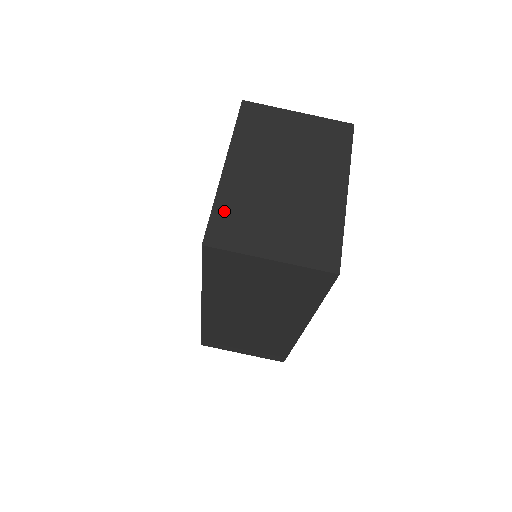
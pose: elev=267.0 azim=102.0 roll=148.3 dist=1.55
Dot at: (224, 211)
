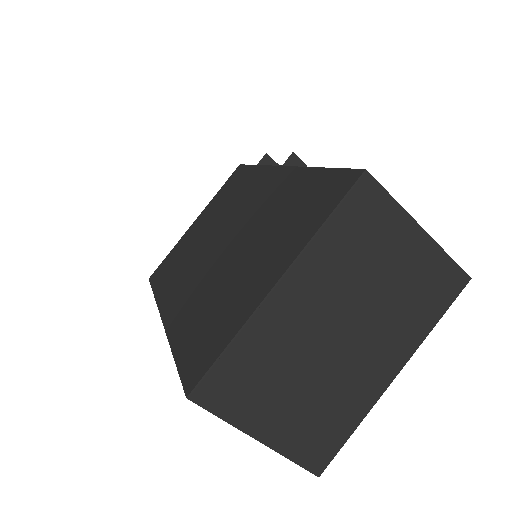
Dot at: (239, 357)
